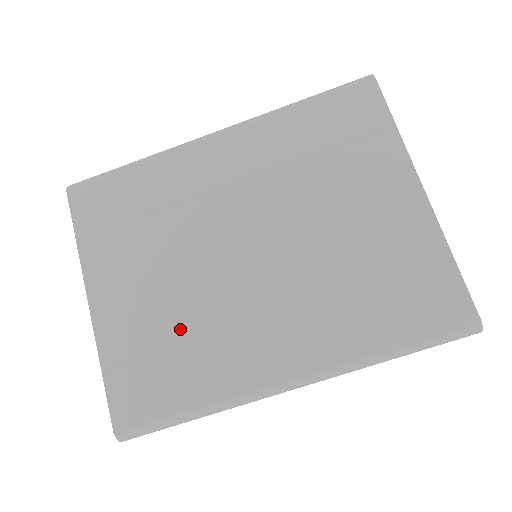
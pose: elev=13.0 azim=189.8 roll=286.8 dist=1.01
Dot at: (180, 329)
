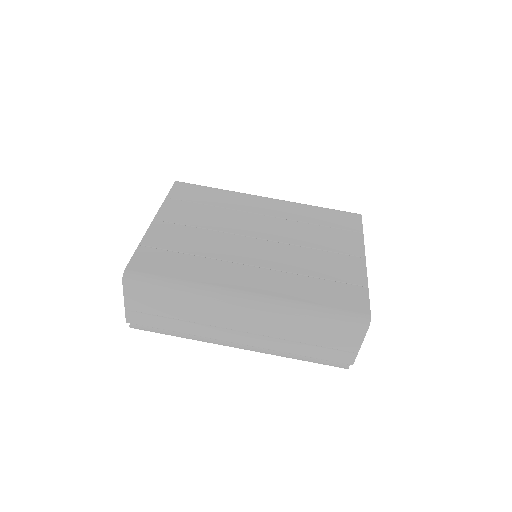
Dot at: (198, 249)
